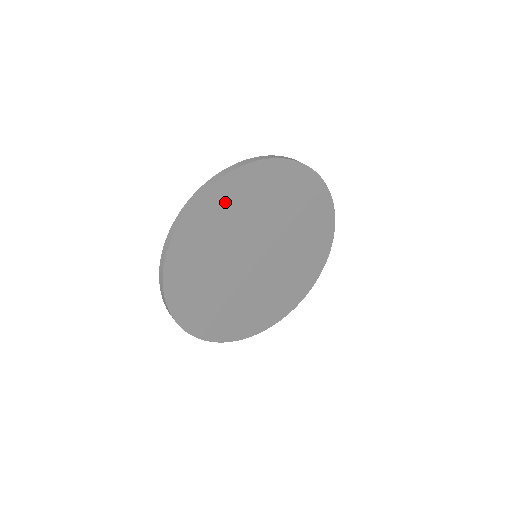
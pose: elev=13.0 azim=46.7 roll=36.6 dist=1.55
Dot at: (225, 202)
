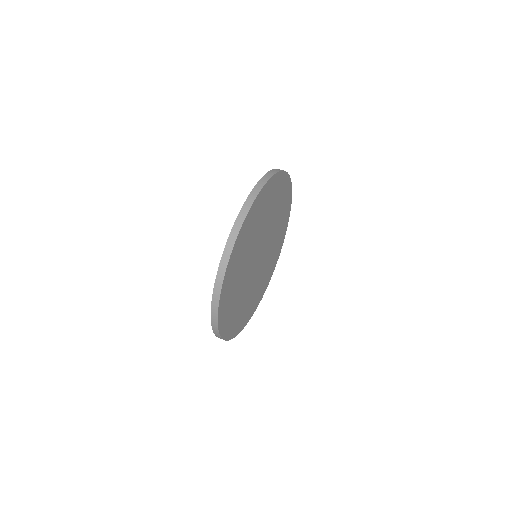
Dot at: (271, 194)
